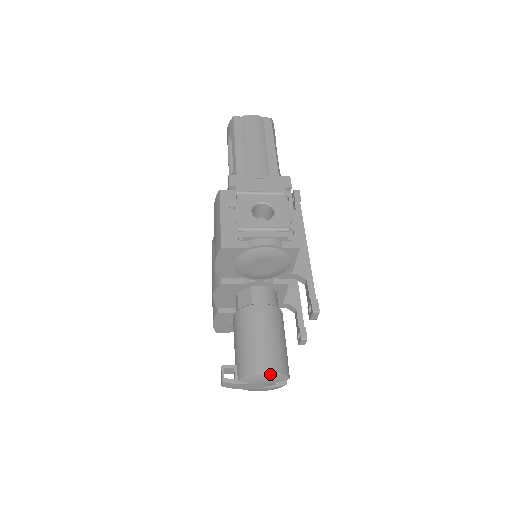
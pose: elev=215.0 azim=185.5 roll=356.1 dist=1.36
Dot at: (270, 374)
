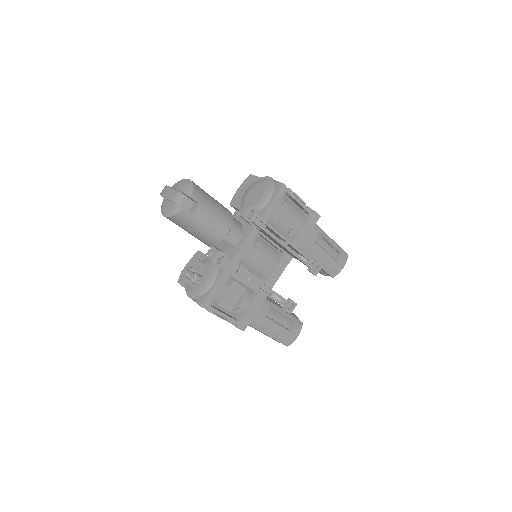
Dot at: (189, 181)
